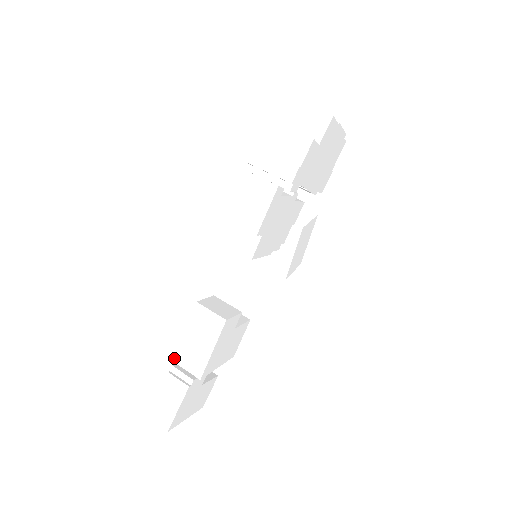
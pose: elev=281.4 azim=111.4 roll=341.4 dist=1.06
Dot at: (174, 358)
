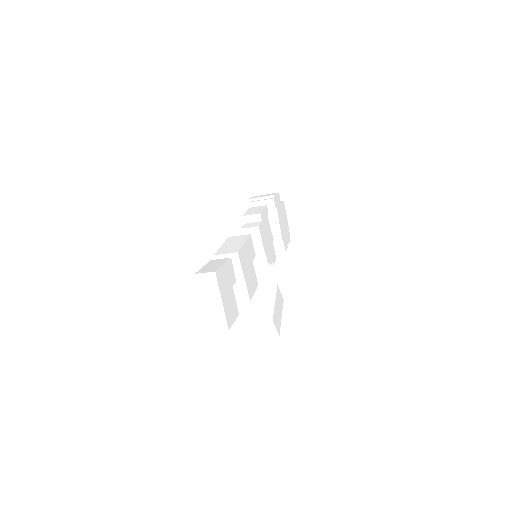
Dot at: (215, 254)
